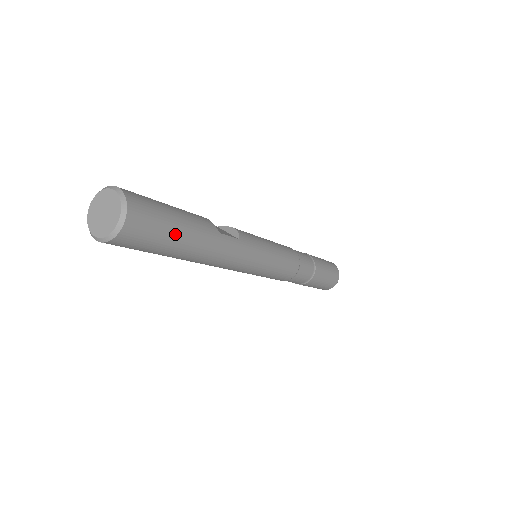
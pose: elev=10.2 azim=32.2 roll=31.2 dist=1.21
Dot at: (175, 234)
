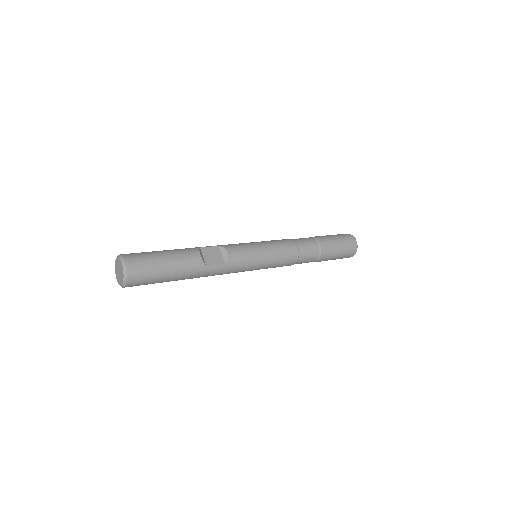
Dot at: (165, 279)
